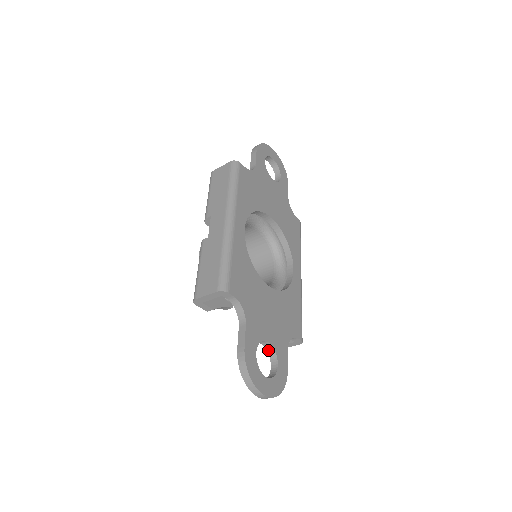
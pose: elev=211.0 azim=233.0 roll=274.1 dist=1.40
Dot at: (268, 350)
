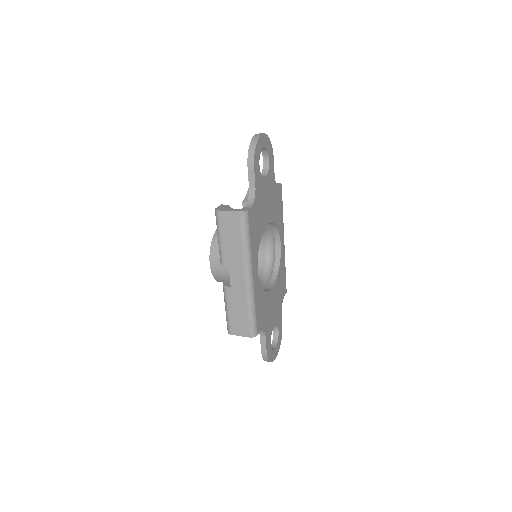
Dot at: occluded
